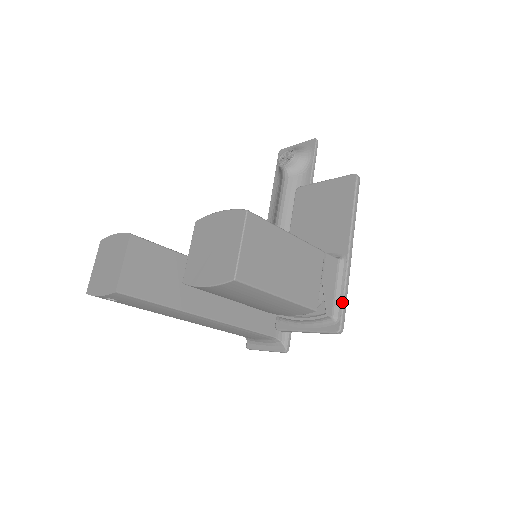
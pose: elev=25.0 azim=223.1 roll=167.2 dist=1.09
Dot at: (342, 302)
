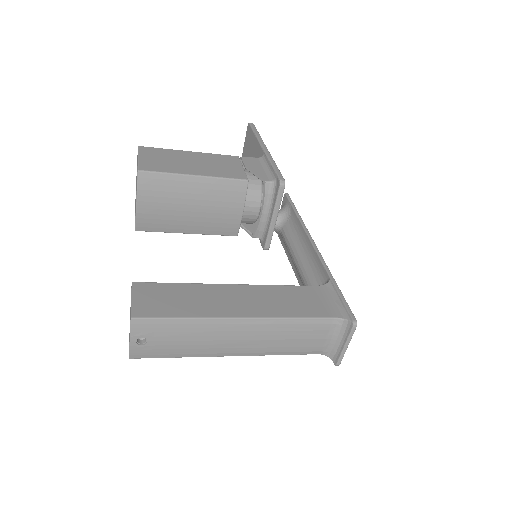
Dot at: (273, 169)
